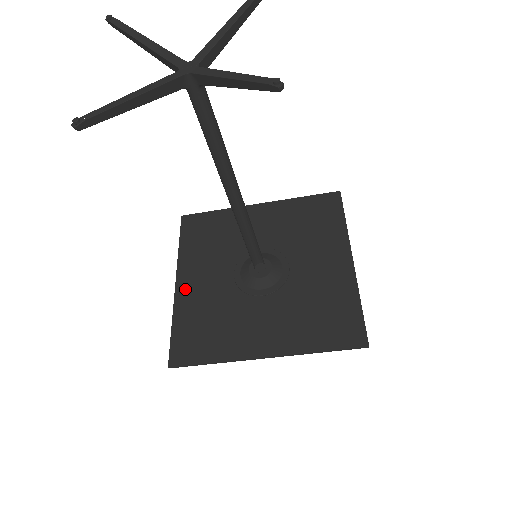
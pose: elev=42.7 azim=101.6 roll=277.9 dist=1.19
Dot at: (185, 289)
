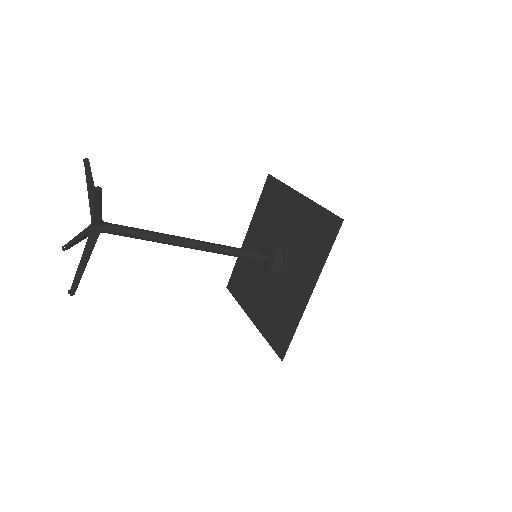
Dot at: (256, 316)
